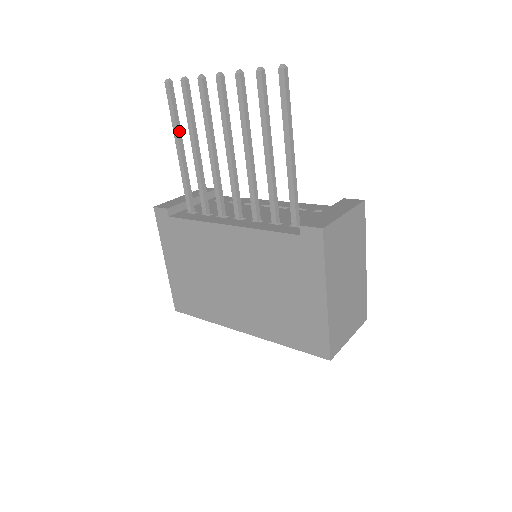
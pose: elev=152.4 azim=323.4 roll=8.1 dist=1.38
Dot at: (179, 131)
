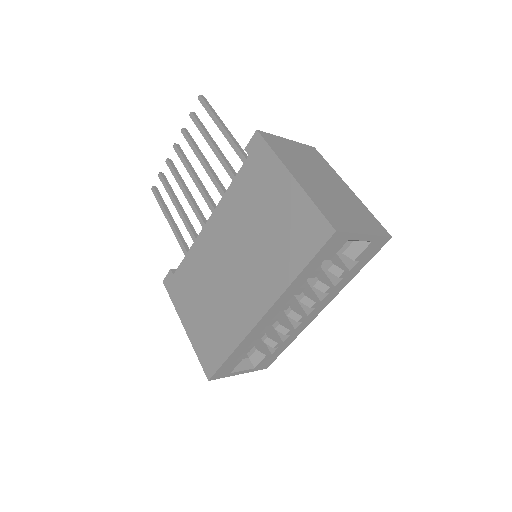
Dot at: (168, 211)
